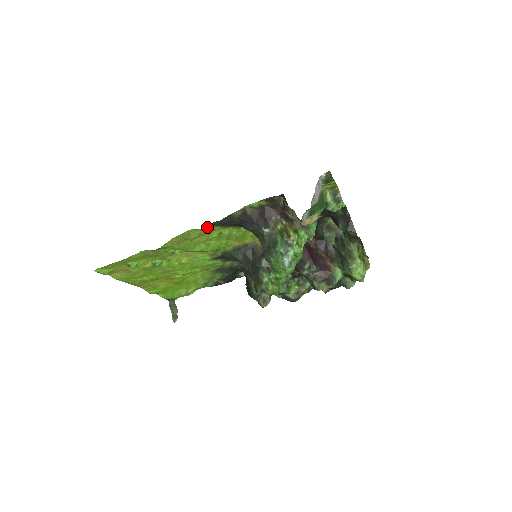
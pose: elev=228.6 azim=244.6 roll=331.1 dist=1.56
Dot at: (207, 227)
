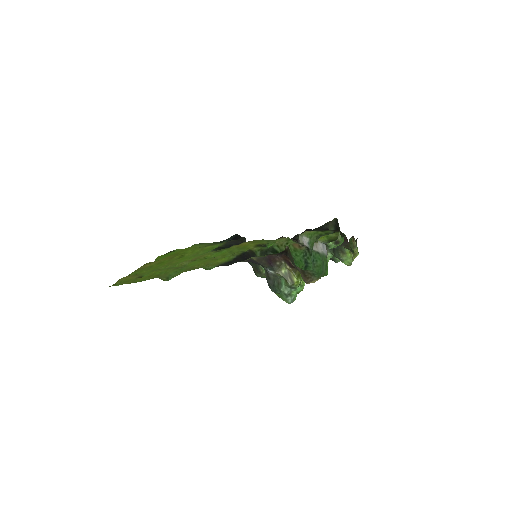
Dot at: (214, 265)
